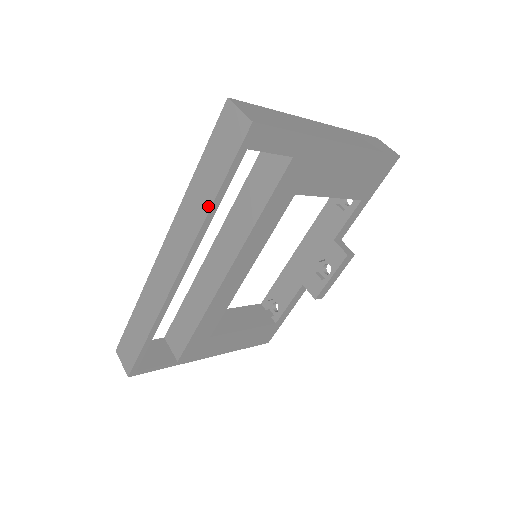
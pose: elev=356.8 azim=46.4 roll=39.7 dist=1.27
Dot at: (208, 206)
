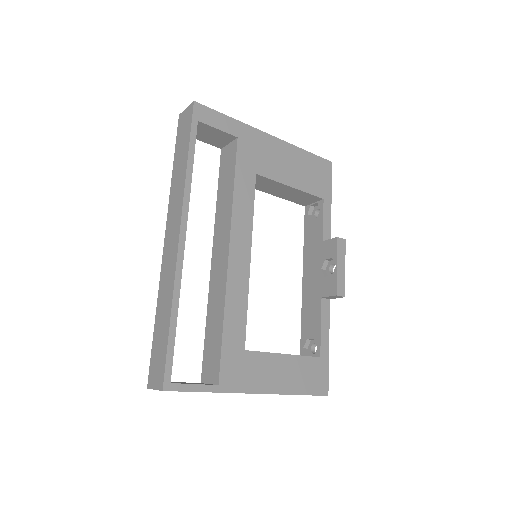
Dot at: (185, 167)
